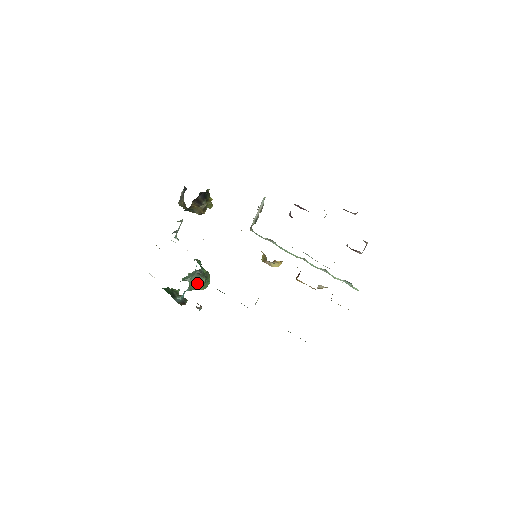
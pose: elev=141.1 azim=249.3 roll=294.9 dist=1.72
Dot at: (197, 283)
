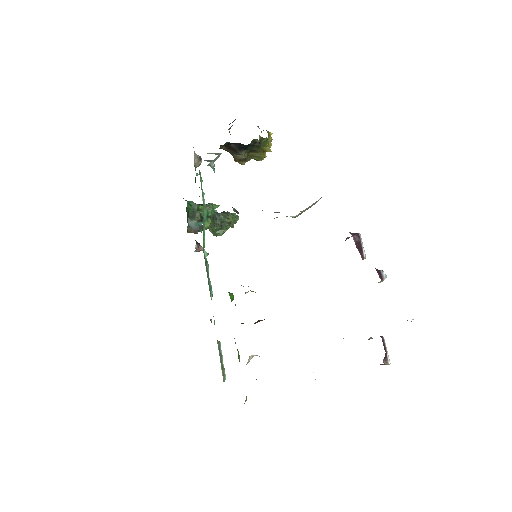
Dot at: (210, 225)
